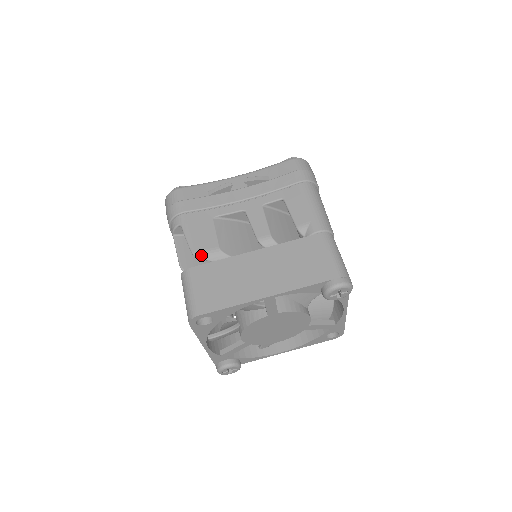
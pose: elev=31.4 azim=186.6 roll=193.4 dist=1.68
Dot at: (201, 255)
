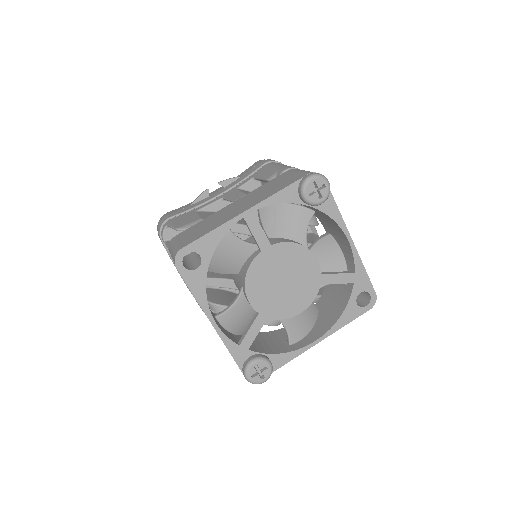
Dot at: (184, 227)
